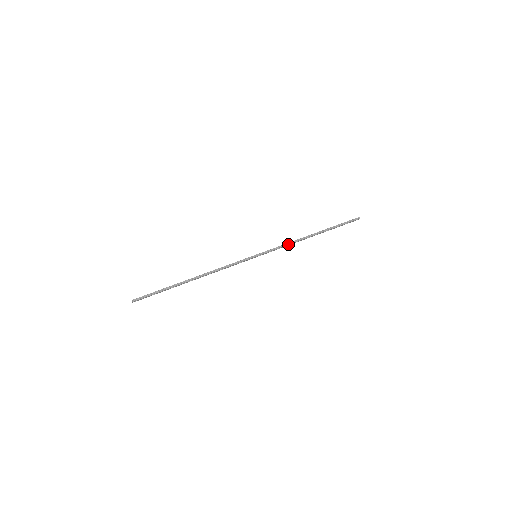
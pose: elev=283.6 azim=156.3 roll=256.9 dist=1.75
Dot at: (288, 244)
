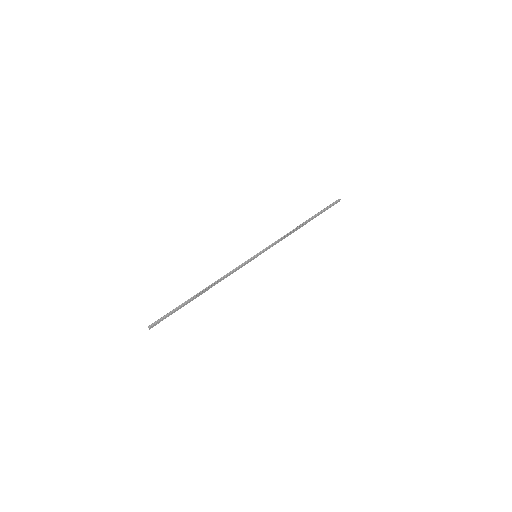
Dot at: (282, 238)
